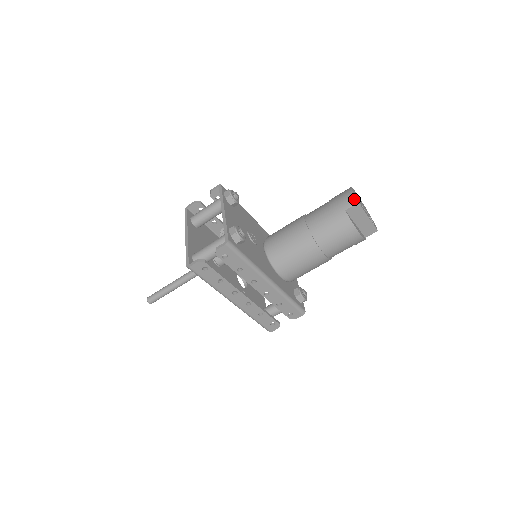
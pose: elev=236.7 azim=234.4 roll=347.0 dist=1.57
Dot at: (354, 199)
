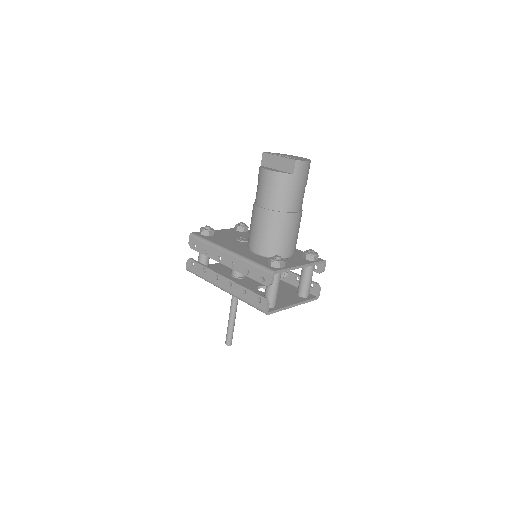
Dot at: occluded
